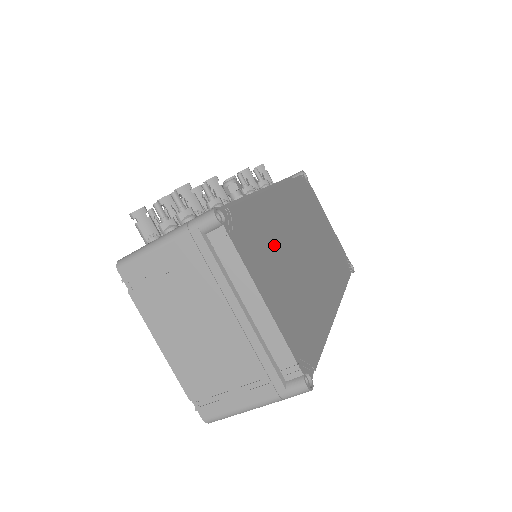
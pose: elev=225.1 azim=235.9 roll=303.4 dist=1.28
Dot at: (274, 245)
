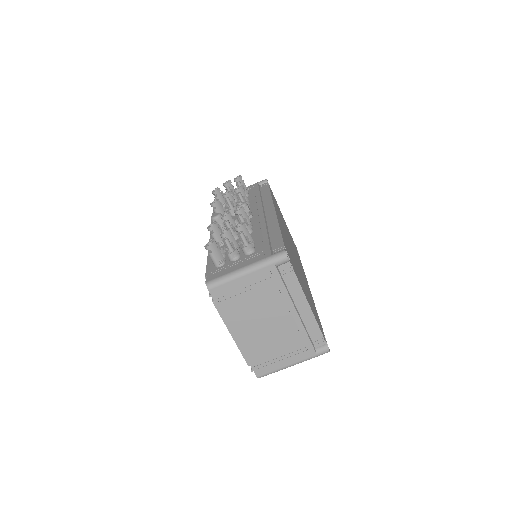
Dot at: (293, 260)
